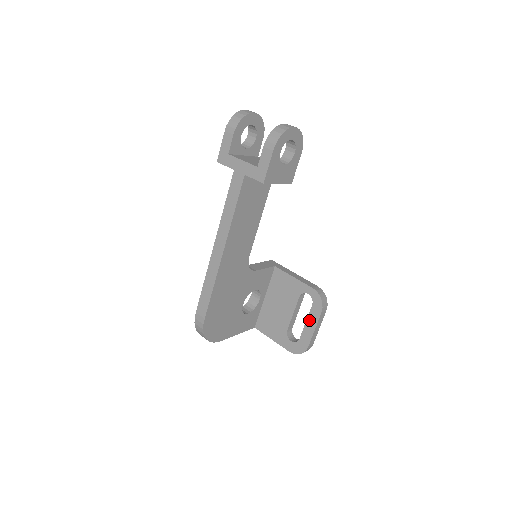
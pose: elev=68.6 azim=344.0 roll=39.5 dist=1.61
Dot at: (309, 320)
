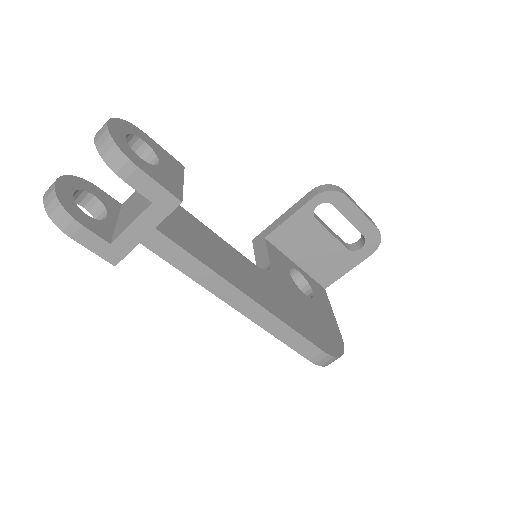
Dot at: (348, 216)
